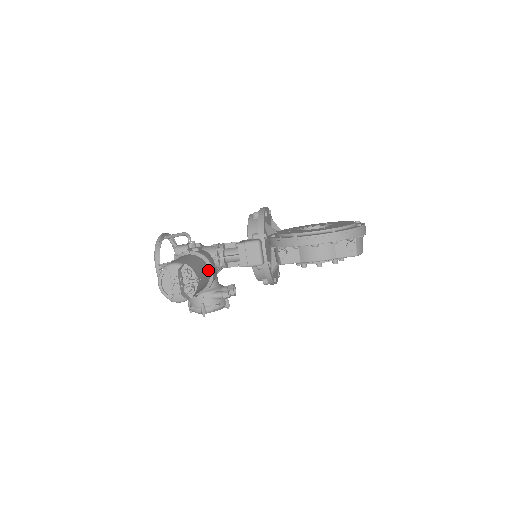
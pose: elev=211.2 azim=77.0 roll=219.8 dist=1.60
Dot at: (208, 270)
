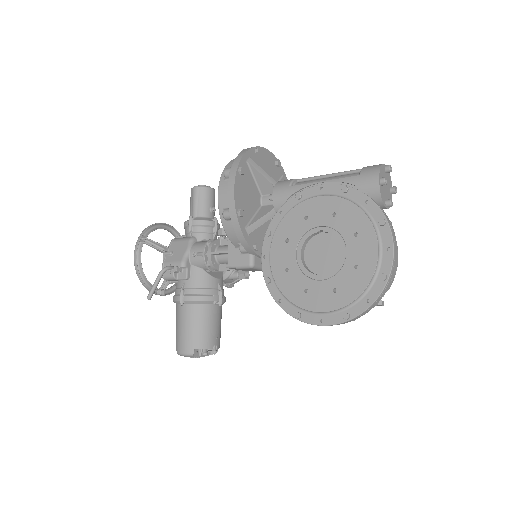
Dot at: (215, 307)
